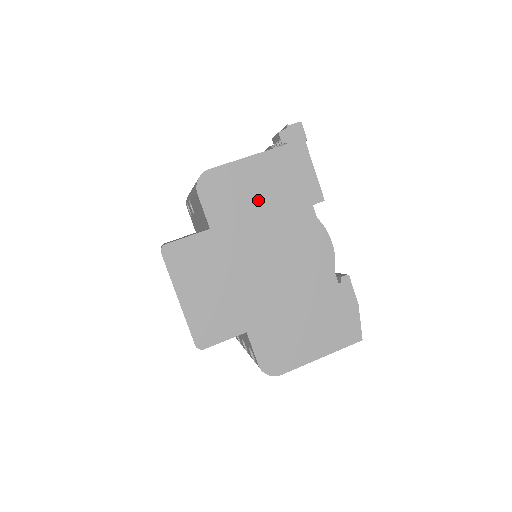
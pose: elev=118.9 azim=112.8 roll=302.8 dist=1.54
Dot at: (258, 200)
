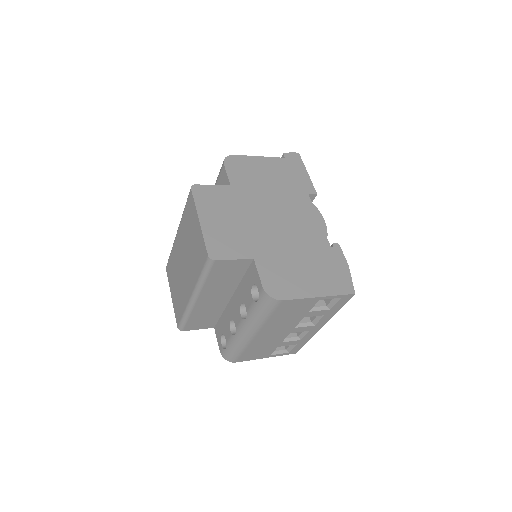
Dot at: (268, 180)
